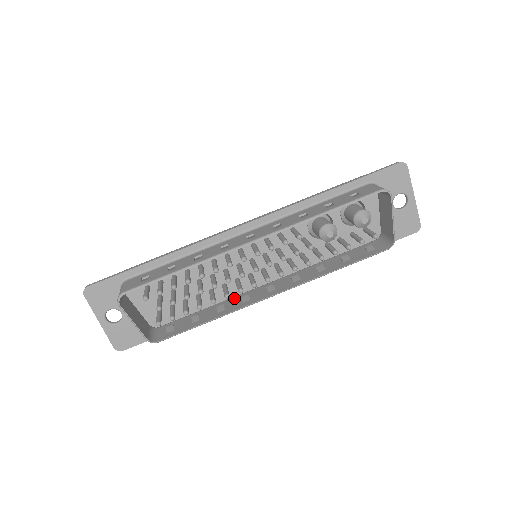
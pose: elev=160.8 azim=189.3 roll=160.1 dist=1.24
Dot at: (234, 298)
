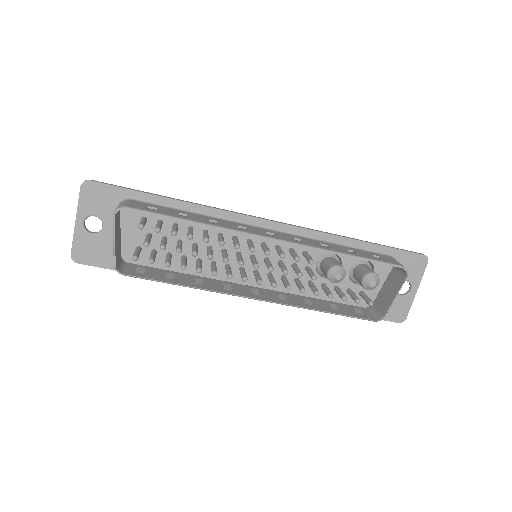
Dot at: (215, 280)
